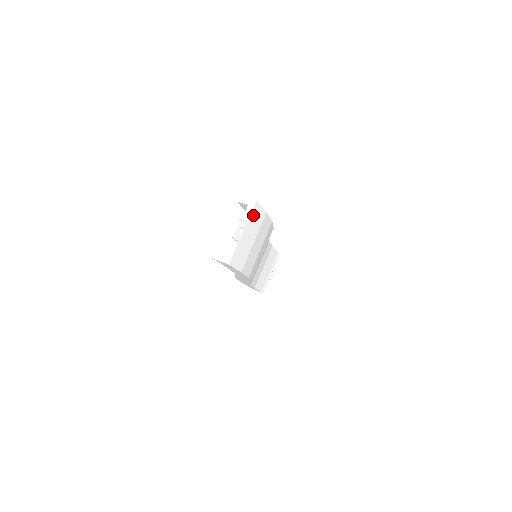
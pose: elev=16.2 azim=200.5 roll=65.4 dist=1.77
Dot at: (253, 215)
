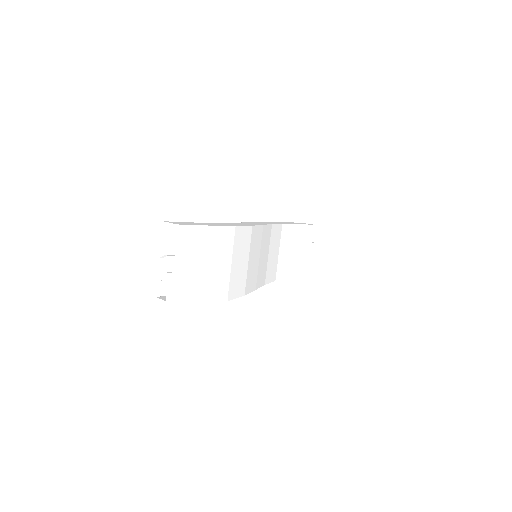
Dot at: (183, 242)
